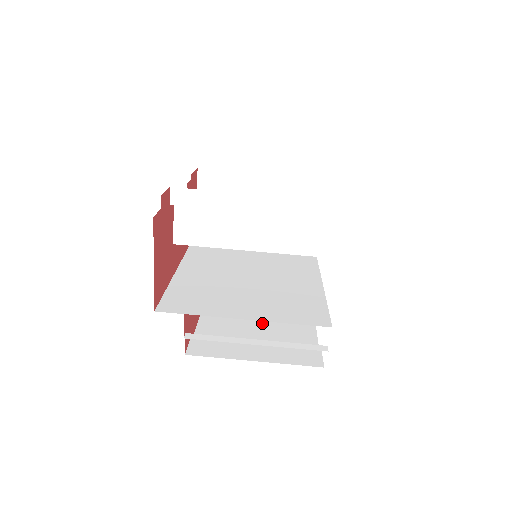
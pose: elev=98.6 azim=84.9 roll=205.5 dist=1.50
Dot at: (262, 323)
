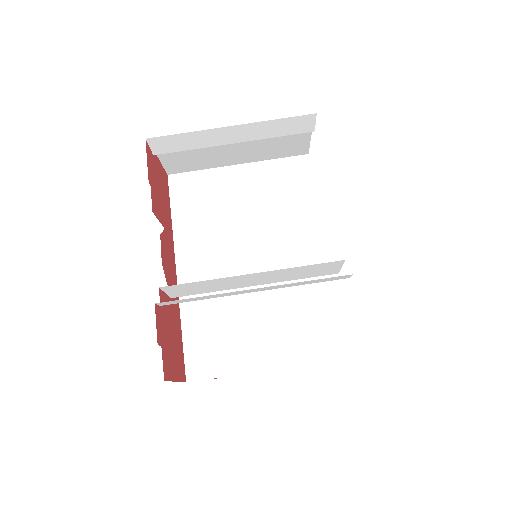
Dot at: occluded
